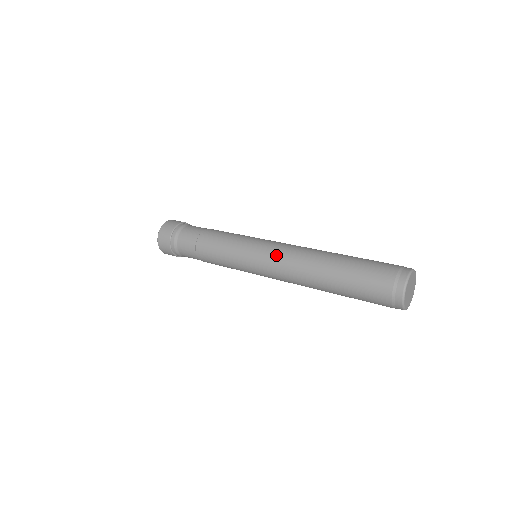
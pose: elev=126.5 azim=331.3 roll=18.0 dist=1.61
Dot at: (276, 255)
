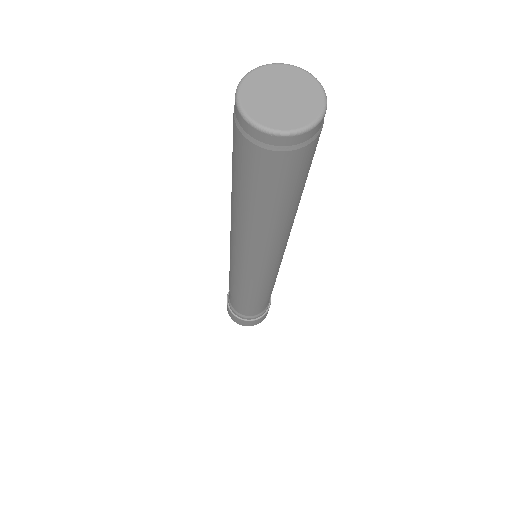
Dot at: occluded
